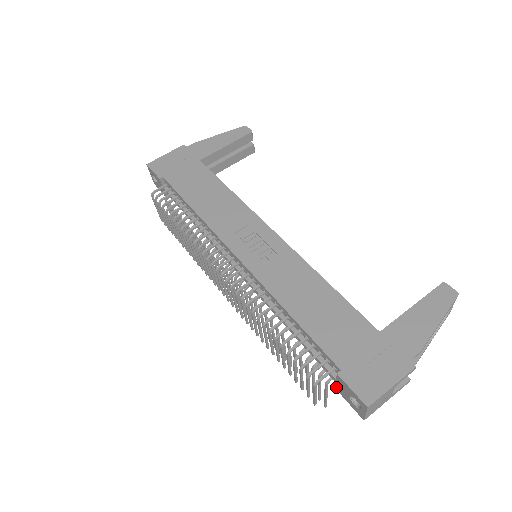
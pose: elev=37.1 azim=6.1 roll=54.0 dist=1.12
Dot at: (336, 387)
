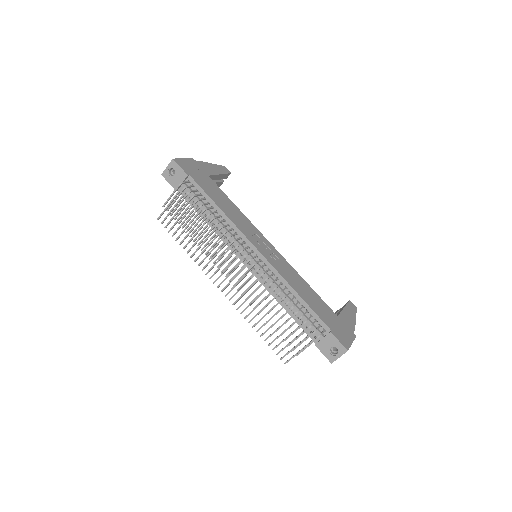
Dot at: (317, 343)
